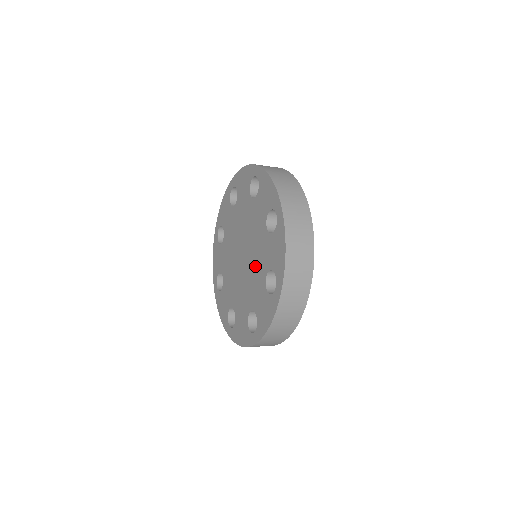
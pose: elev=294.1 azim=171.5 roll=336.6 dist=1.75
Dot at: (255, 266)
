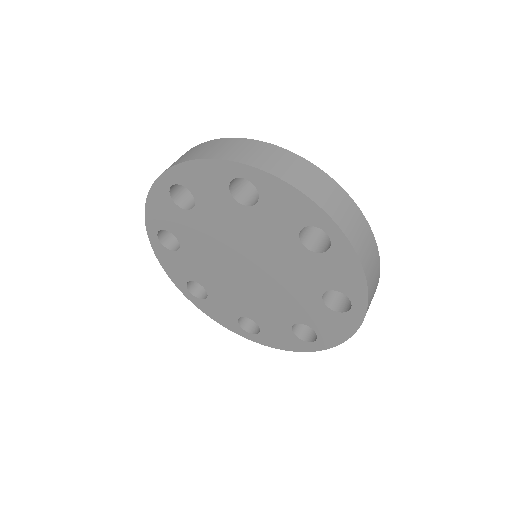
Dot at: (275, 255)
